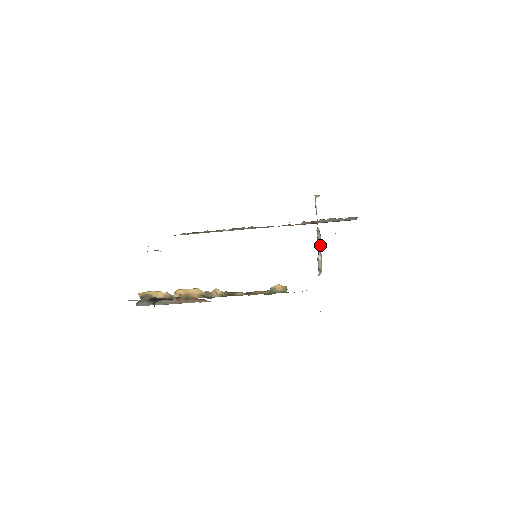
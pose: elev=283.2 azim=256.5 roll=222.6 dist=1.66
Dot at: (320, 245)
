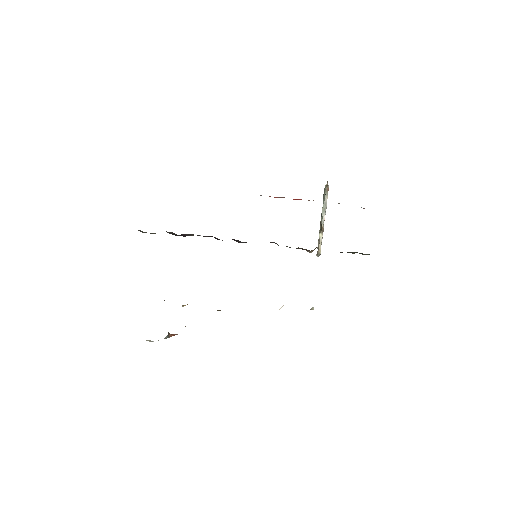
Dot at: occluded
